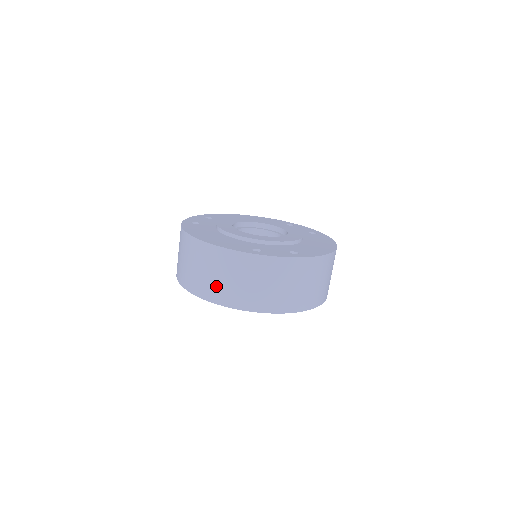
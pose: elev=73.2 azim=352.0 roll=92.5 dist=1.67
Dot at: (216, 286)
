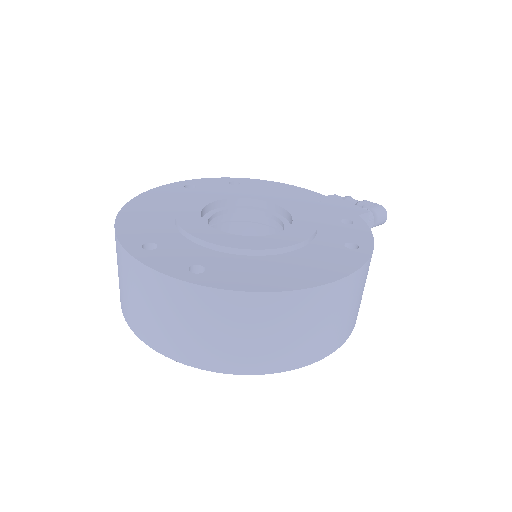
Dot at: occluded
